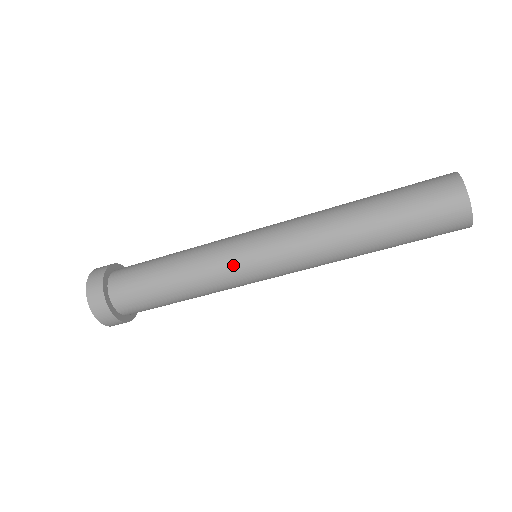
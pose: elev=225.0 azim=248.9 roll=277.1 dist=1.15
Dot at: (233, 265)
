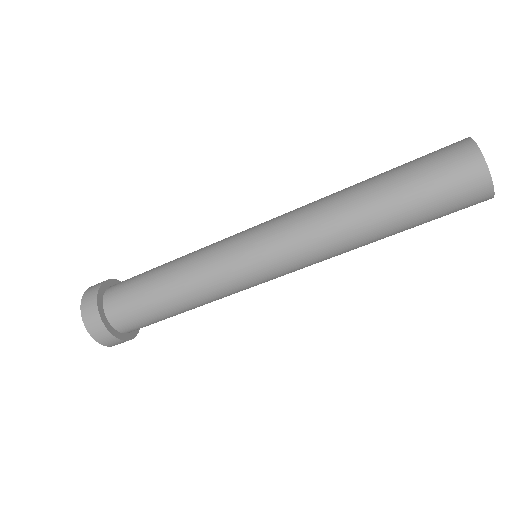
Dot at: (239, 283)
